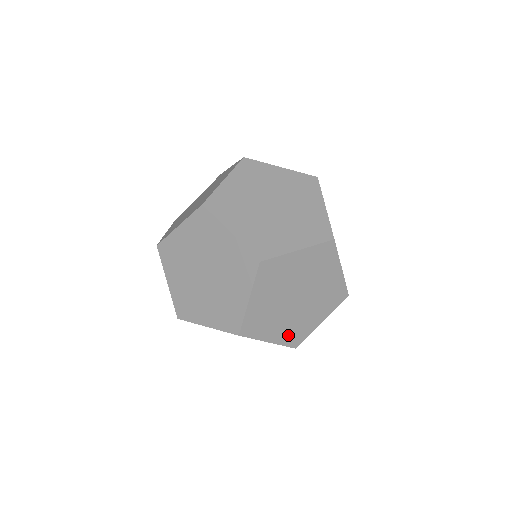
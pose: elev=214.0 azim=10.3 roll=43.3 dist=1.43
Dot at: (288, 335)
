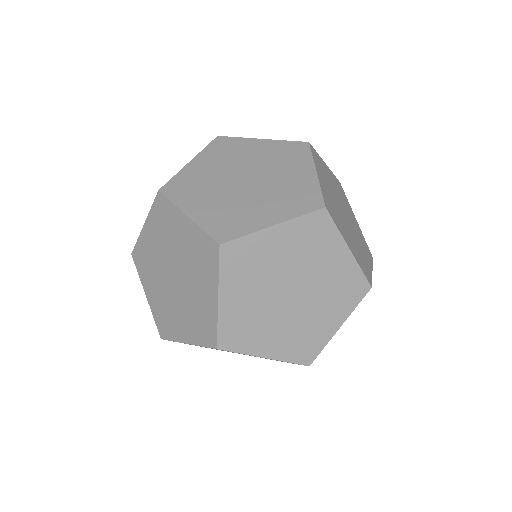
Dot at: occluded
